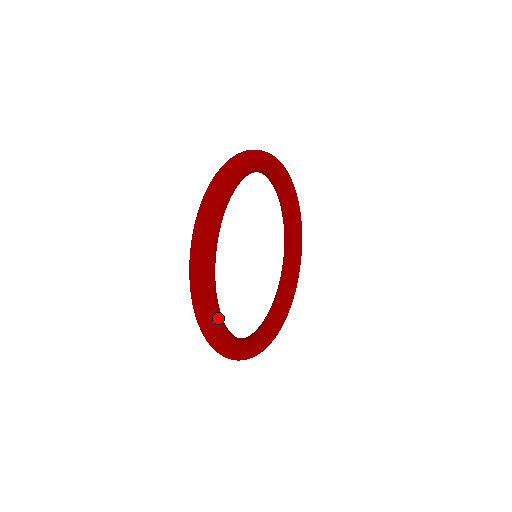
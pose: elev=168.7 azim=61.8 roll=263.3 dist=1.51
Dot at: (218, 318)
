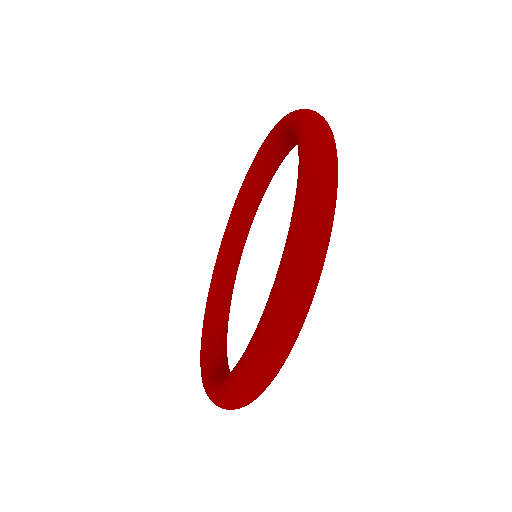
Dot at: occluded
